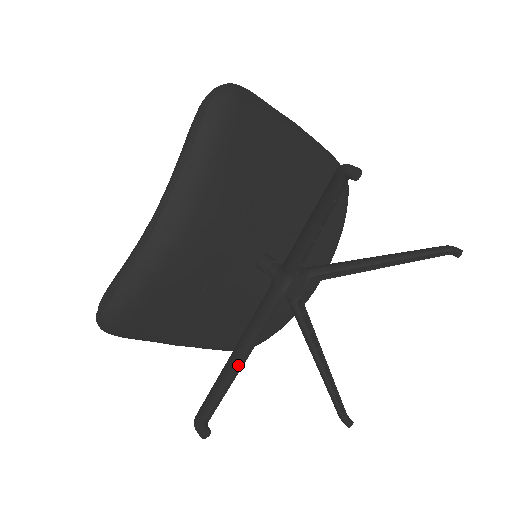
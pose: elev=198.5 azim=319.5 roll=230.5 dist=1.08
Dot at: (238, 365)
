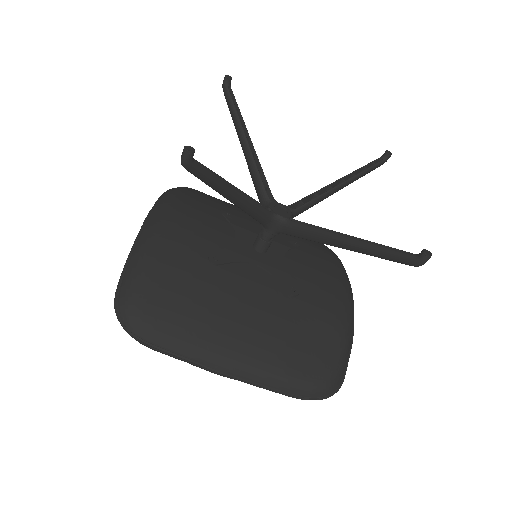
Dot at: (223, 179)
